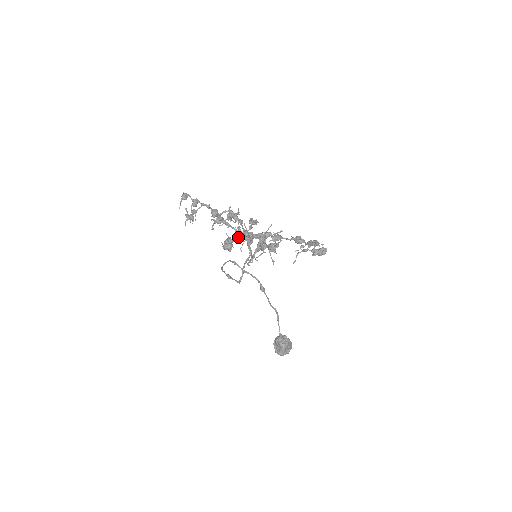
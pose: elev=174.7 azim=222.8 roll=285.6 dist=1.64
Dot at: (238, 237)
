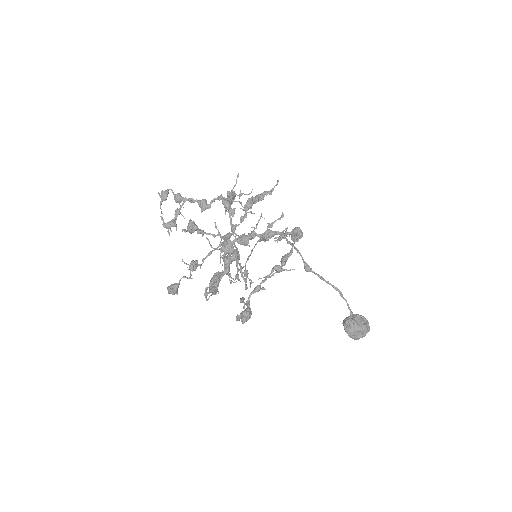
Dot at: (211, 251)
